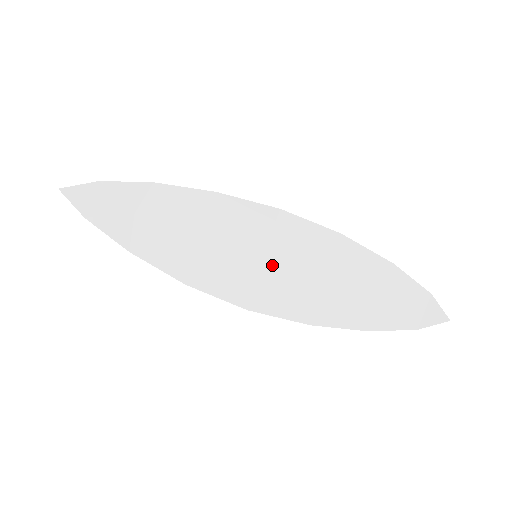
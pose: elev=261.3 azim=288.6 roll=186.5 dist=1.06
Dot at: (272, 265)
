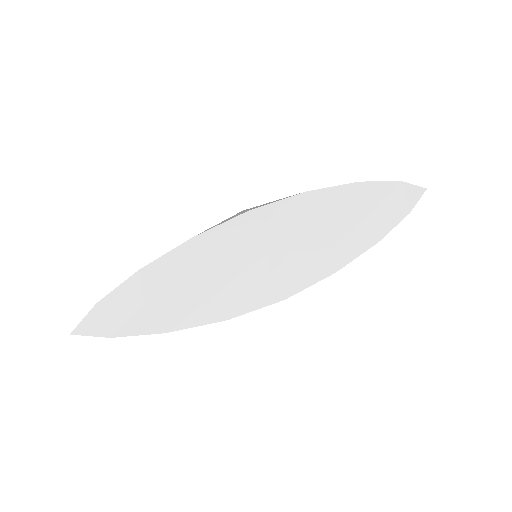
Dot at: (276, 255)
